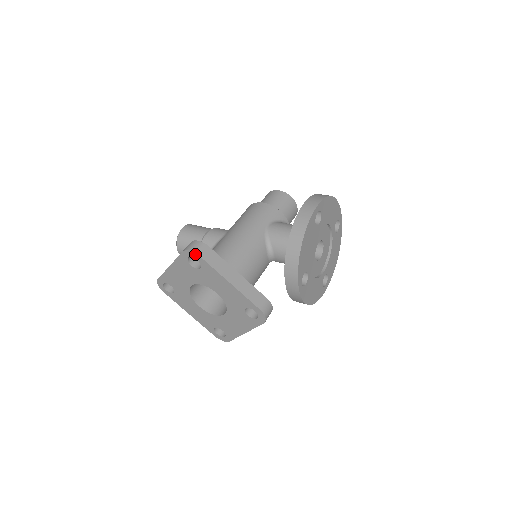
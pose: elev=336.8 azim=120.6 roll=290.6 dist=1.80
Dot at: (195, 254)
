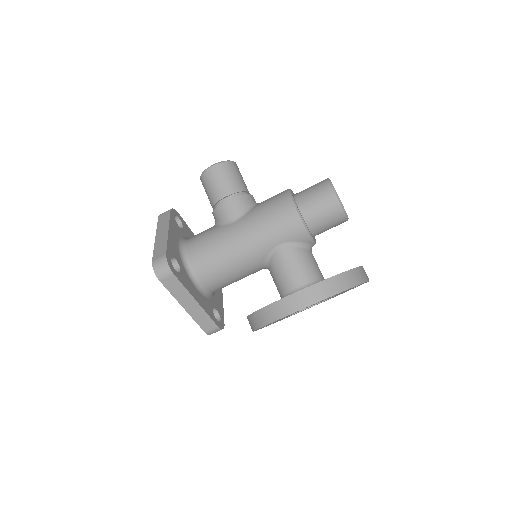
Dot at: (158, 277)
